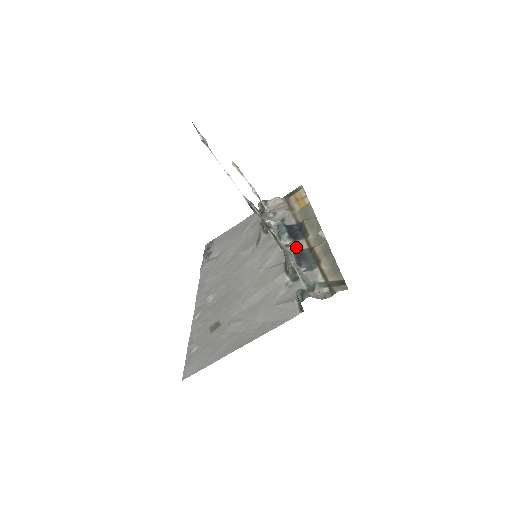
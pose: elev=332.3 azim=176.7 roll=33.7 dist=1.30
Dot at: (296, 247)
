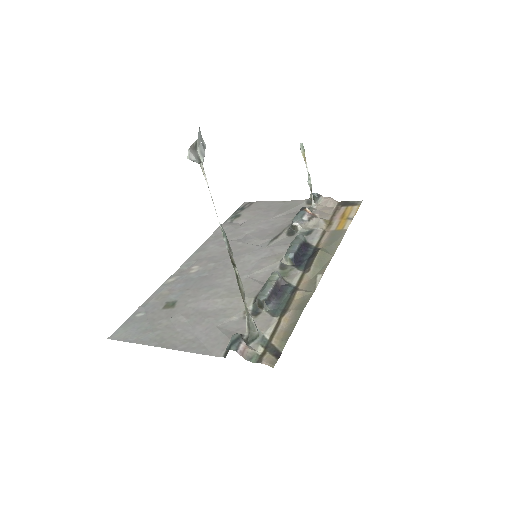
Dot at: (289, 275)
